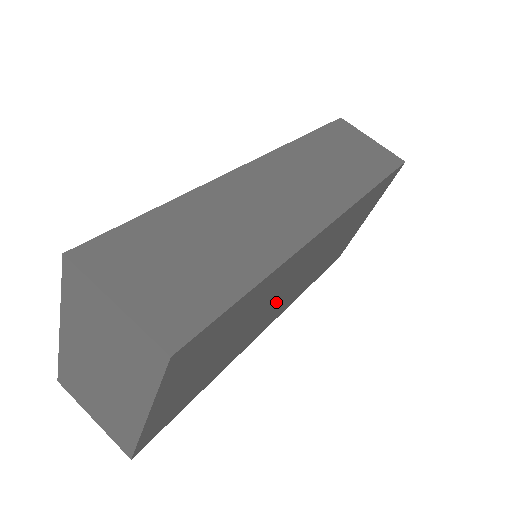
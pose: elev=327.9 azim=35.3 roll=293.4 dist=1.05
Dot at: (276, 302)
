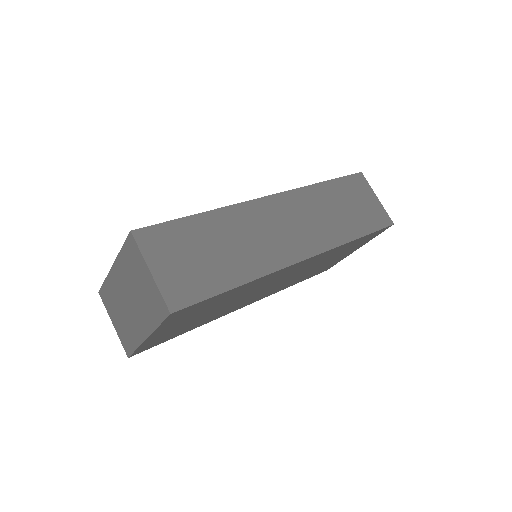
Dot at: (257, 293)
